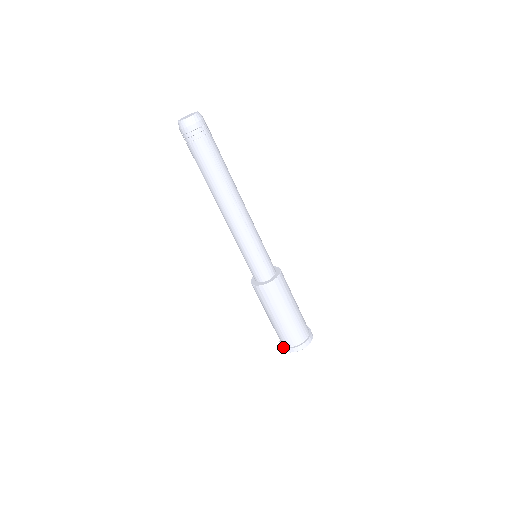
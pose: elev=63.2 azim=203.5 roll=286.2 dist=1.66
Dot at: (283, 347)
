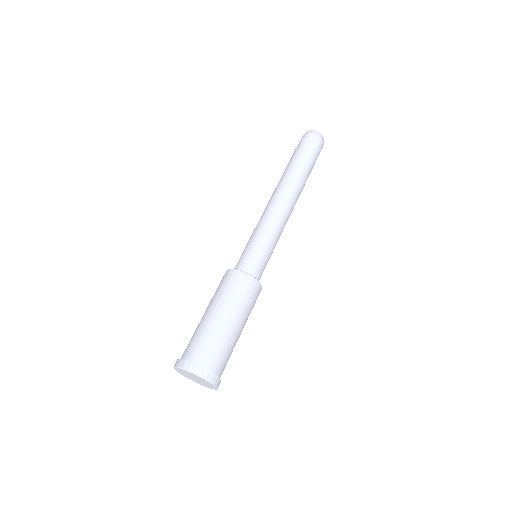
Dot at: occluded
